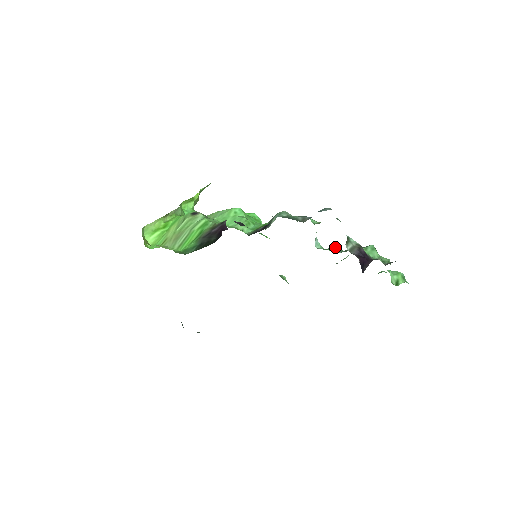
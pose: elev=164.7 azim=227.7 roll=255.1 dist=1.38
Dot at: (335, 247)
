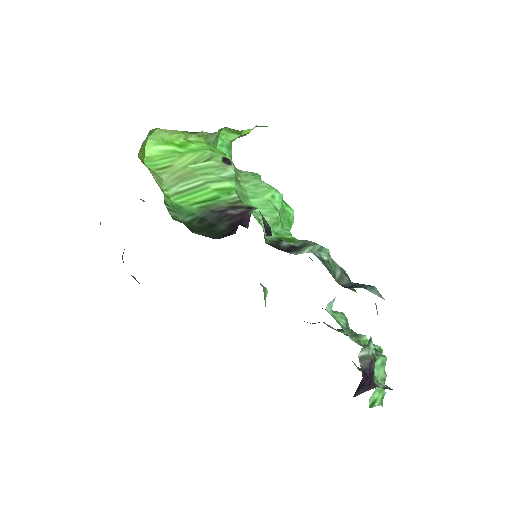
Dot at: (345, 317)
